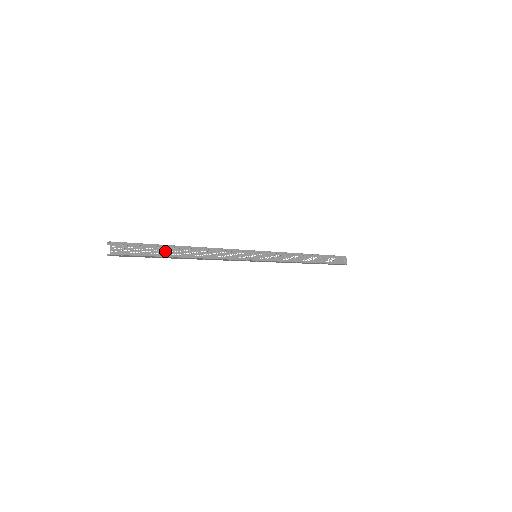
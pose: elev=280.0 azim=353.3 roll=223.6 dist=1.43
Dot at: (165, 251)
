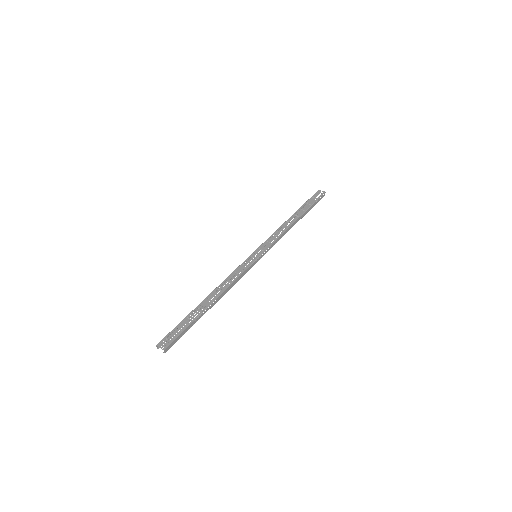
Dot at: (194, 315)
